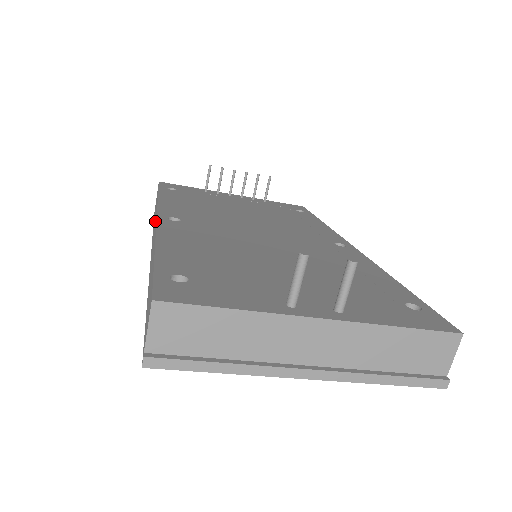
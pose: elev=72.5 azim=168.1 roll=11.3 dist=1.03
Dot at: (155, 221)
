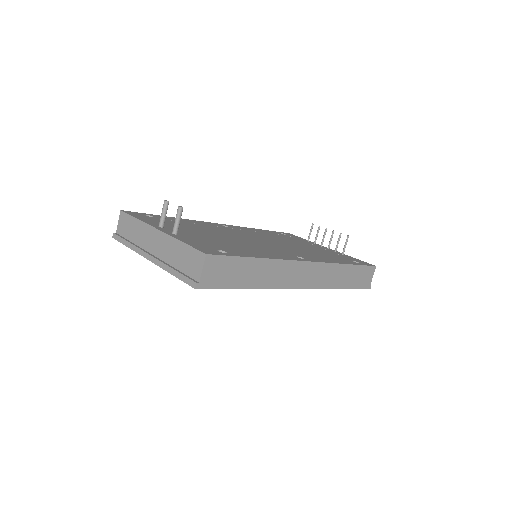
Dot at: occluded
